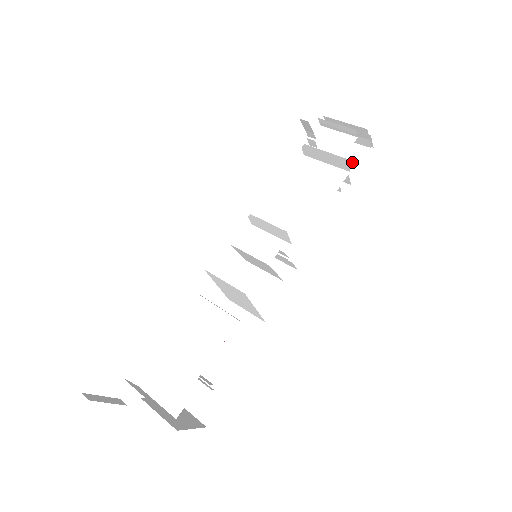
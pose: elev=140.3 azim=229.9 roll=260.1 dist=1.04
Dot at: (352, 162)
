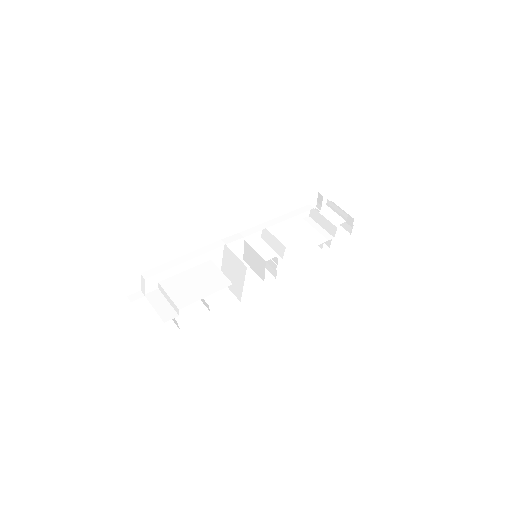
Dot at: (335, 235)
